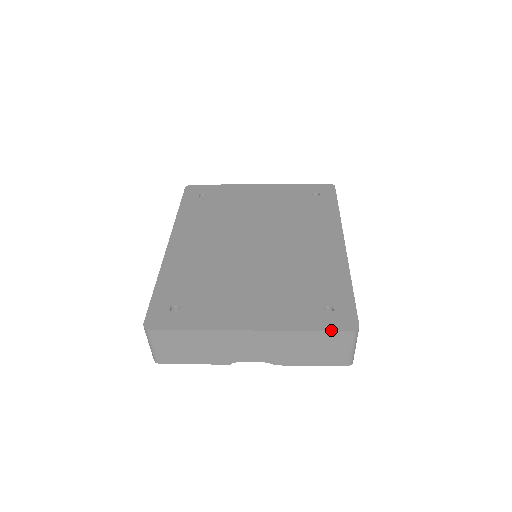
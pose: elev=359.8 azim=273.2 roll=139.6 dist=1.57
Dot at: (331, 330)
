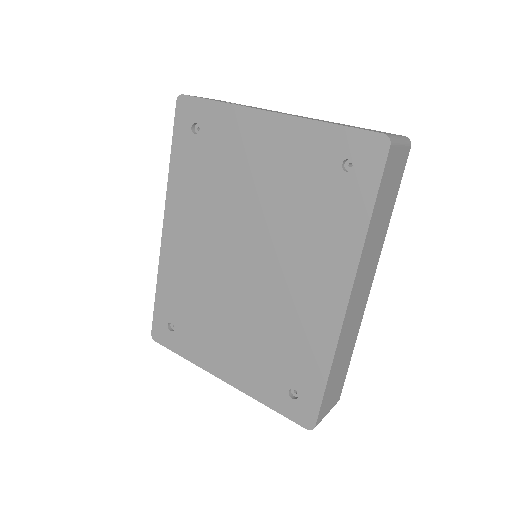
Dot at: (288, 418)
